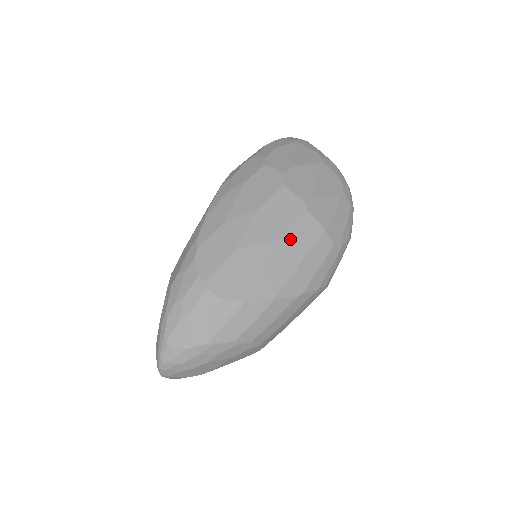
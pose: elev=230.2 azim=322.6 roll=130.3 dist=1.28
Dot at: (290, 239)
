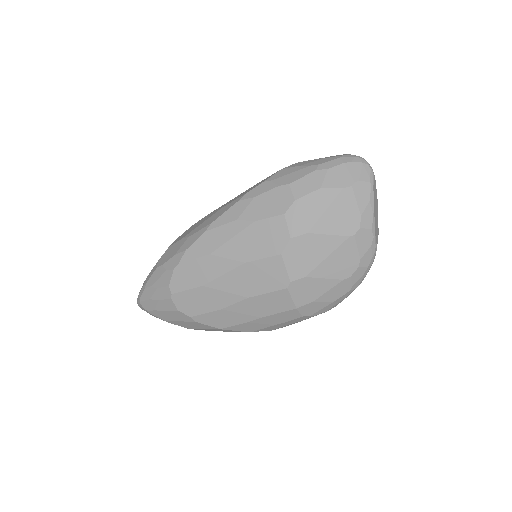
Dot at: (256, 301)
